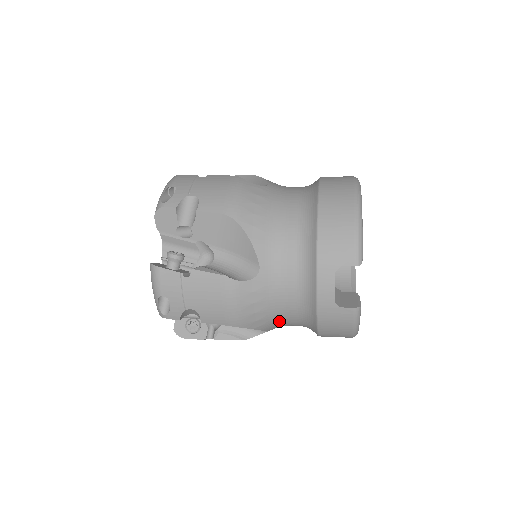
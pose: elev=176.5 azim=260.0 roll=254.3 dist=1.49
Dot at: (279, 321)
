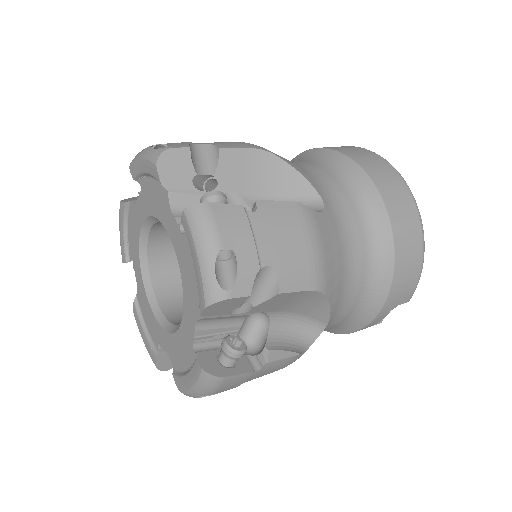
Dot at: occluded
